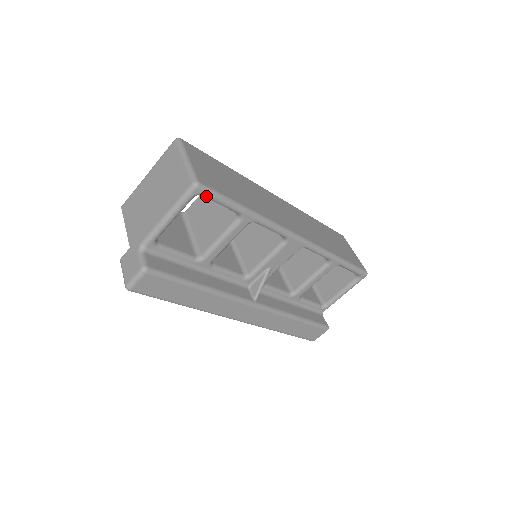
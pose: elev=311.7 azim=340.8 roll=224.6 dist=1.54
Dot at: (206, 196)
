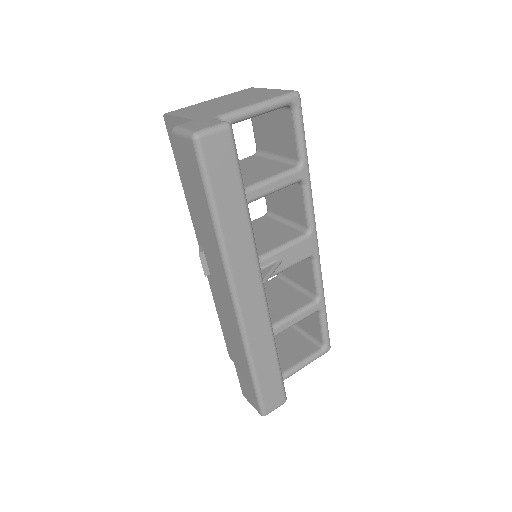
Dot at: (297, 113)
